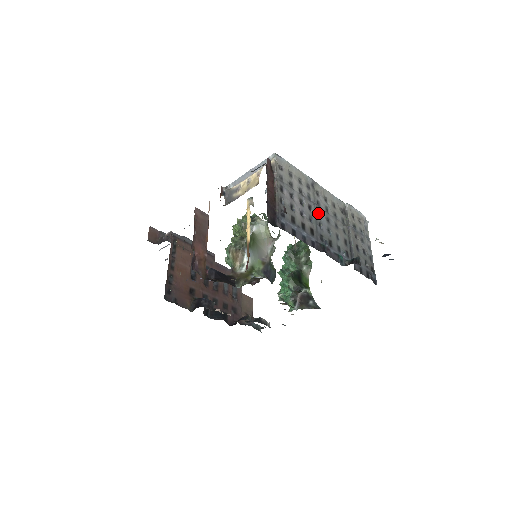
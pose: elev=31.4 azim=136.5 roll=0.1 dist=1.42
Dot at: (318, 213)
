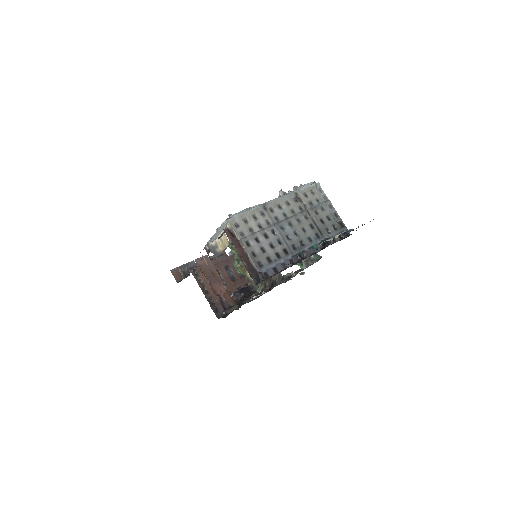
Dot at: (281, 228)
